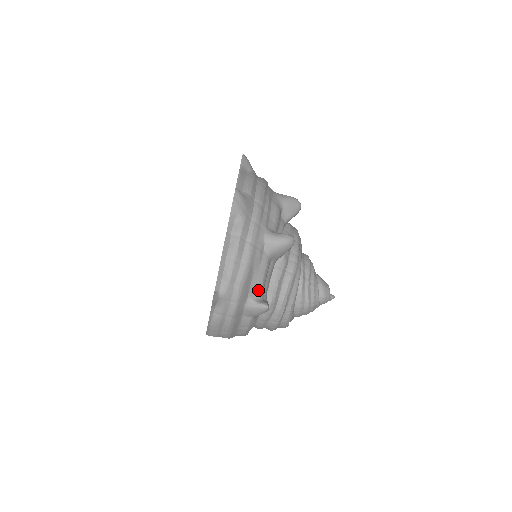
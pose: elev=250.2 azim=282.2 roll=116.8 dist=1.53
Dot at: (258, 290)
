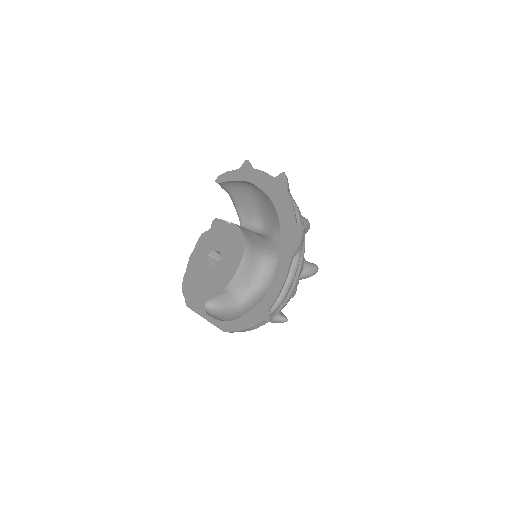
Dot at: occluded
